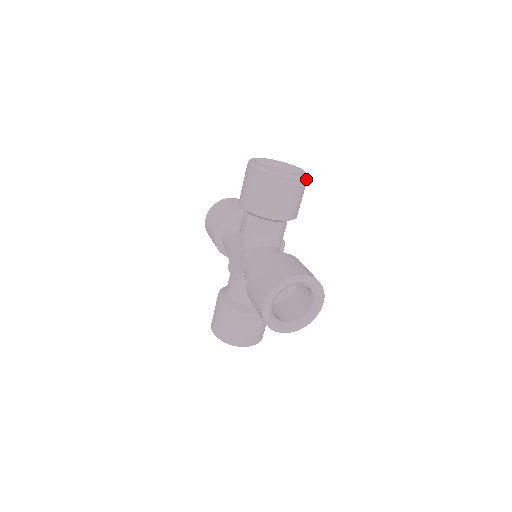
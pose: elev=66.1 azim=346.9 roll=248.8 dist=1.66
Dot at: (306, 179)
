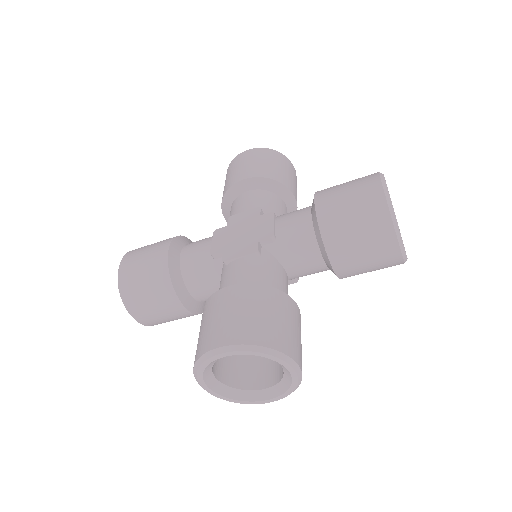
Dot at: (403, 263)
